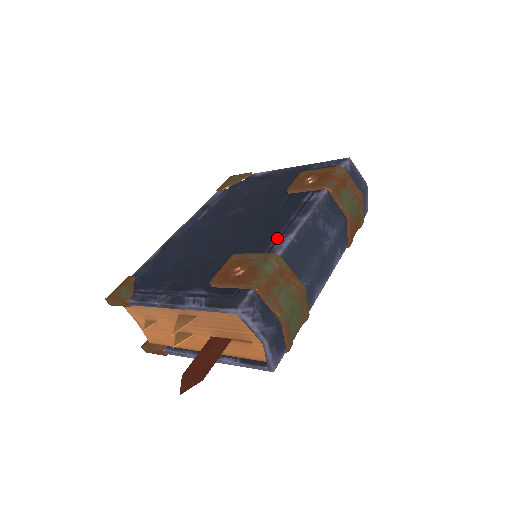
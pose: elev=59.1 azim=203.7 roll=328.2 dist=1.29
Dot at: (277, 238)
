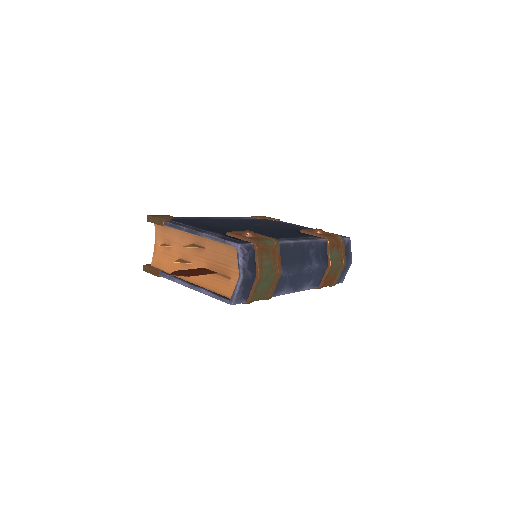
Dot at: occluded
